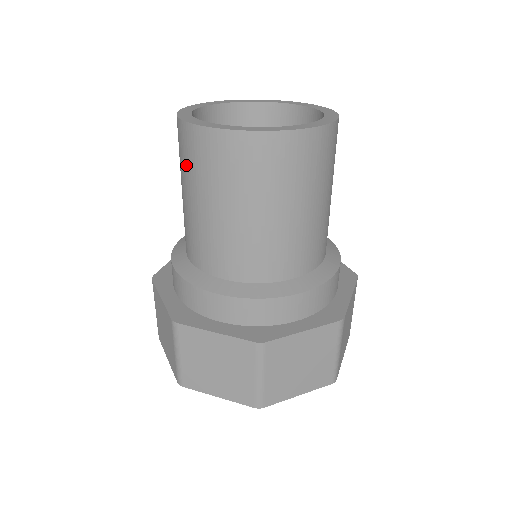
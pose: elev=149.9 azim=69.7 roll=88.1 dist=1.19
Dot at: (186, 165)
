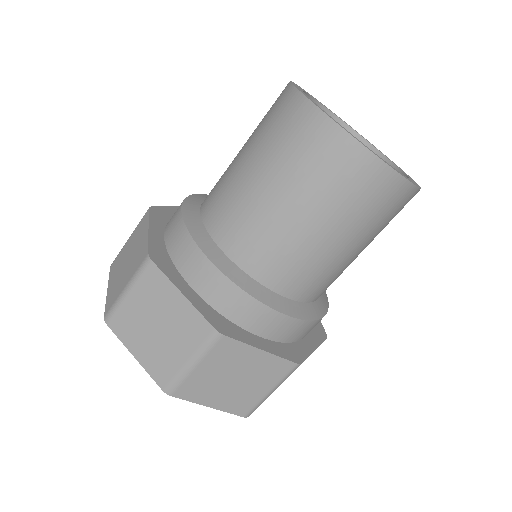
Dot at: occluded
